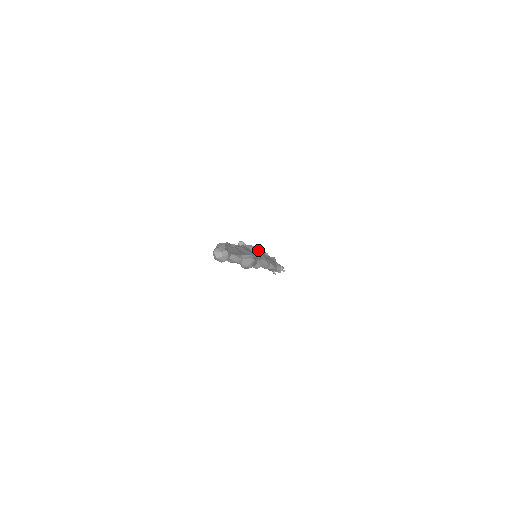
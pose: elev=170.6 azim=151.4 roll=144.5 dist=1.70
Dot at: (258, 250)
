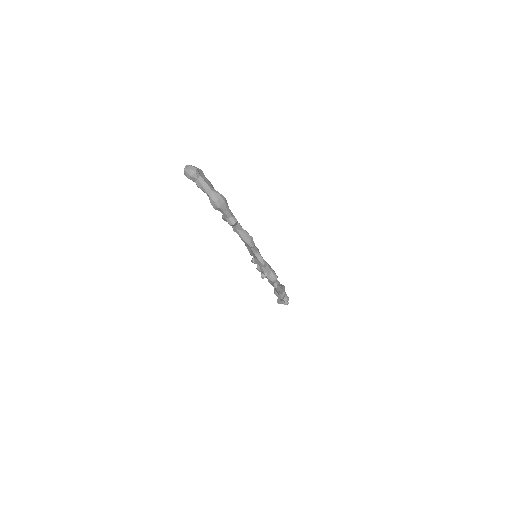
Dot at: occluded
